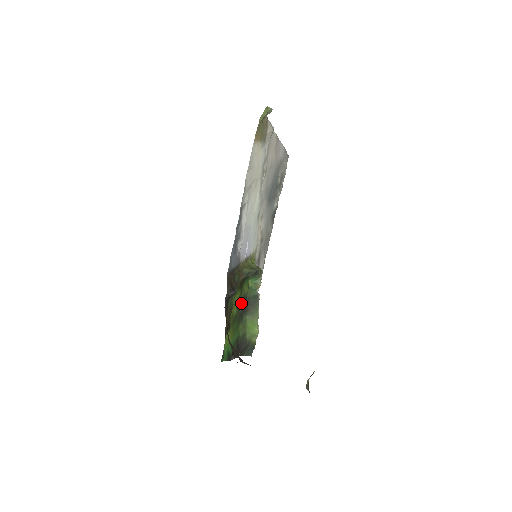
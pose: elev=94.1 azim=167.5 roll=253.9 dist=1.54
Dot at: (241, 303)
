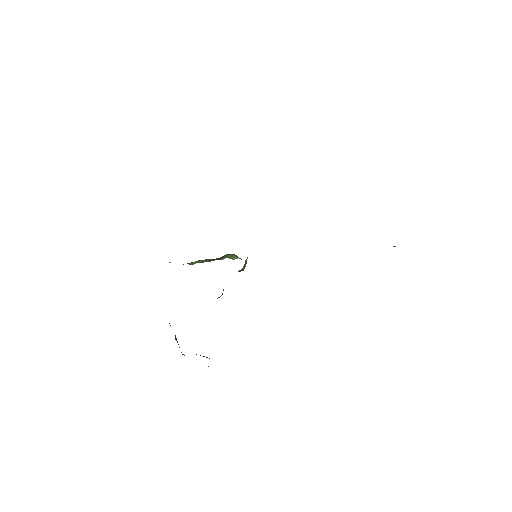
Dot at: occluded
